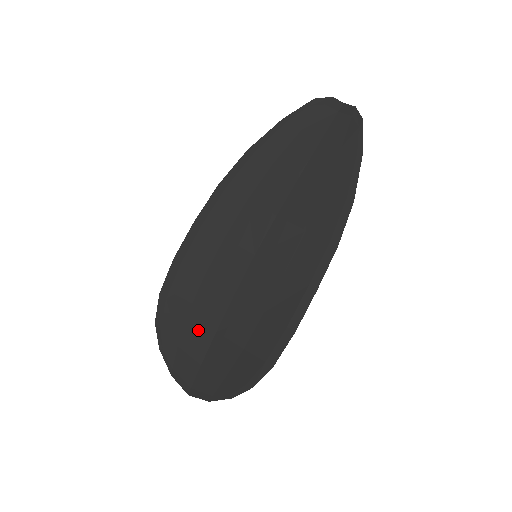
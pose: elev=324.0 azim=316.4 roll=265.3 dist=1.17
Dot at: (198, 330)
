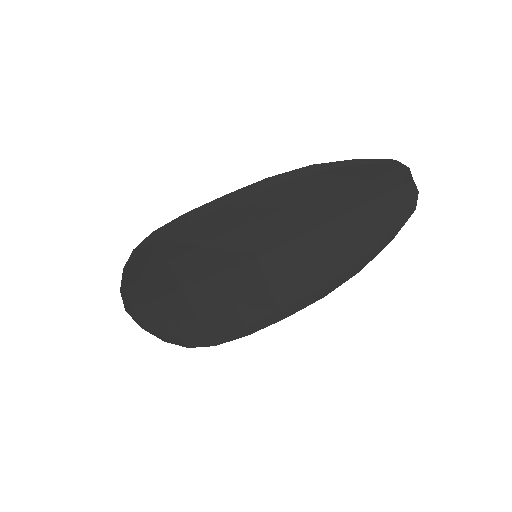
Dot at: (168, 278)
